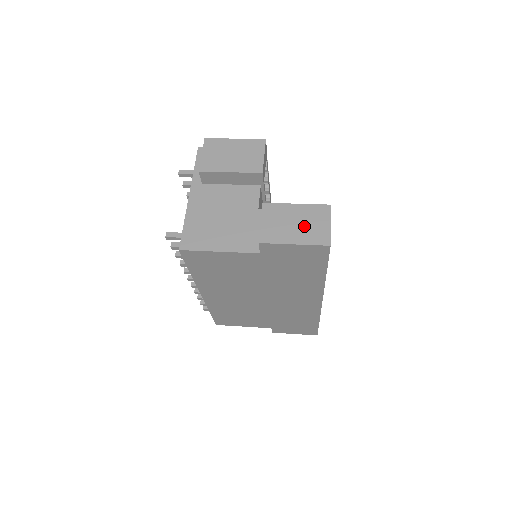
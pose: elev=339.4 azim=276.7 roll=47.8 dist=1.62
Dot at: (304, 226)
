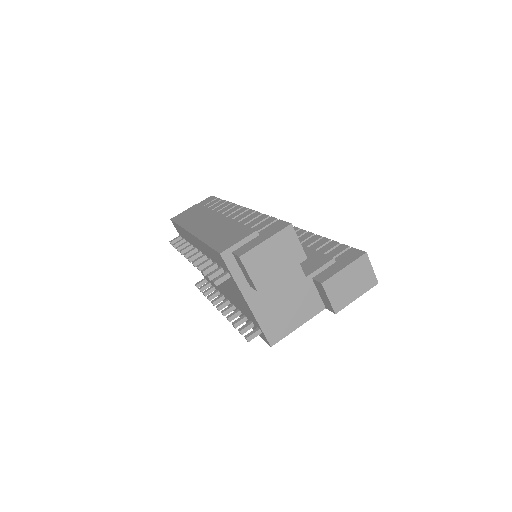
Dot at: (357, 281)
